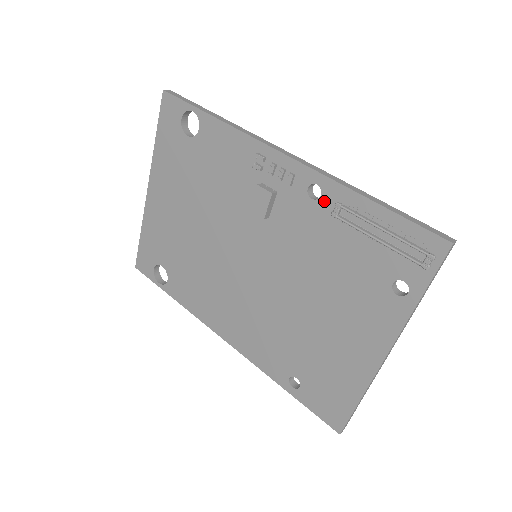
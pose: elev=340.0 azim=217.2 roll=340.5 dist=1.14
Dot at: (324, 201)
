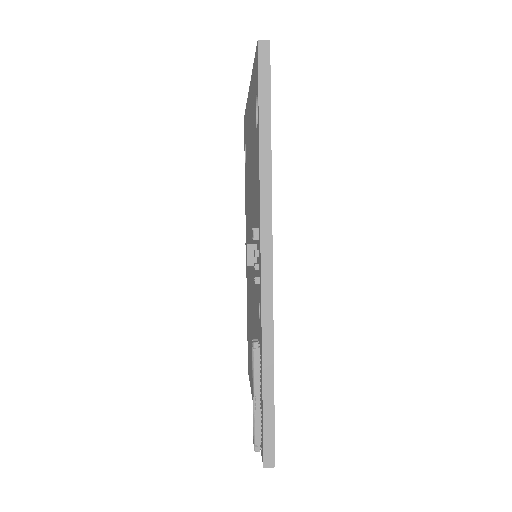
Dot at: (259, 325)
